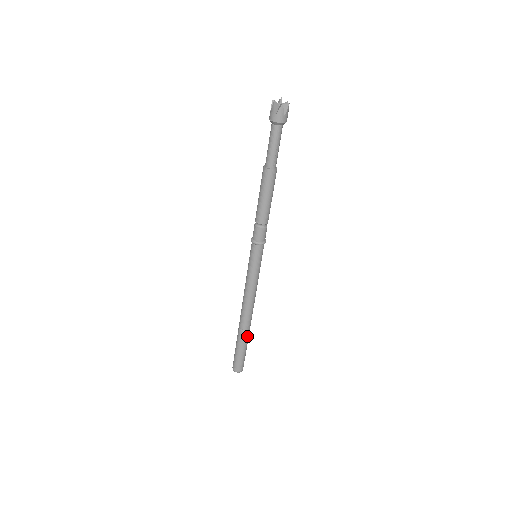
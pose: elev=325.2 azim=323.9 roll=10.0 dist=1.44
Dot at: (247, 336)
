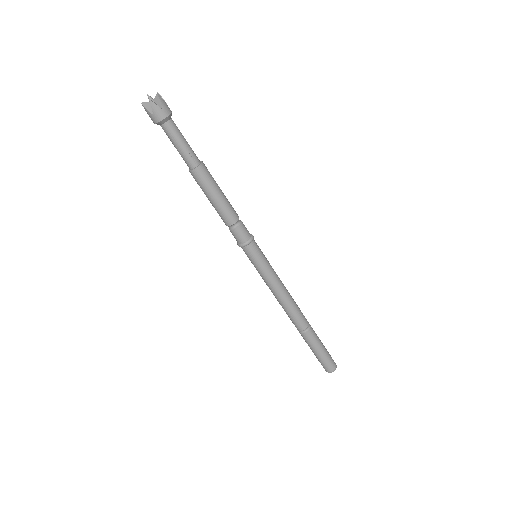
Dot at: (312, 334)
